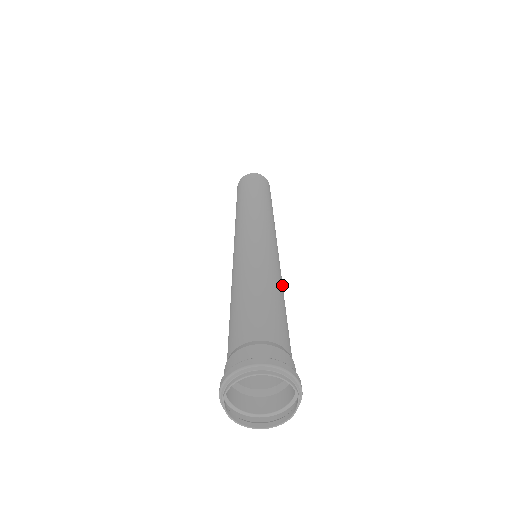
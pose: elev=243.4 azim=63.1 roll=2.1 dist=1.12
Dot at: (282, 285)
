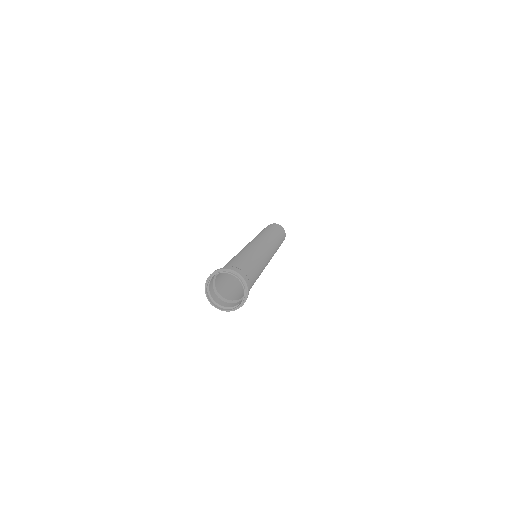
Dot at: (257, 255)
